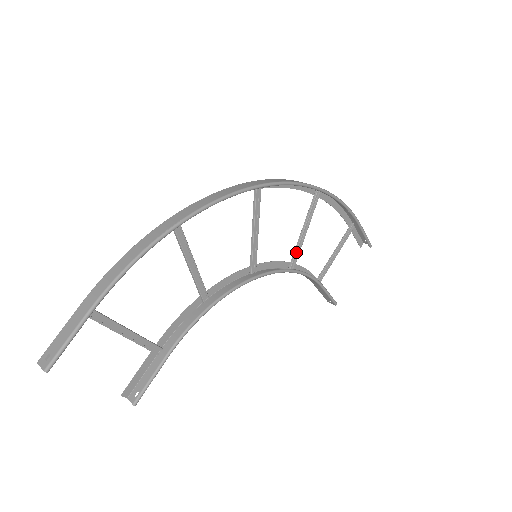
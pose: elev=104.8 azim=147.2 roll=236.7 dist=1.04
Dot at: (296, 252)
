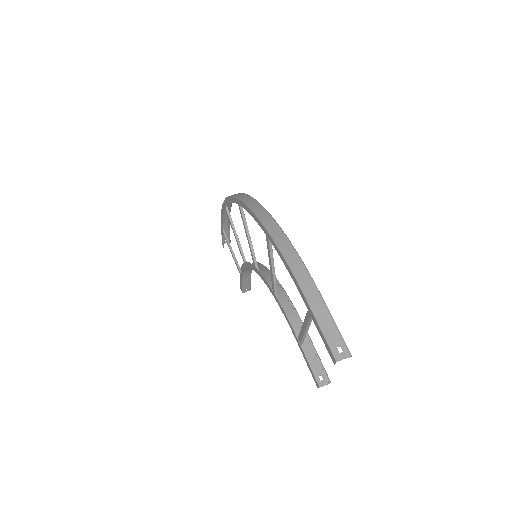
Dot at: occluded
